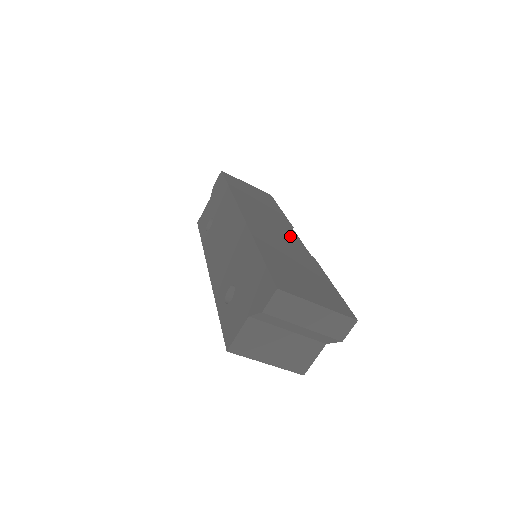
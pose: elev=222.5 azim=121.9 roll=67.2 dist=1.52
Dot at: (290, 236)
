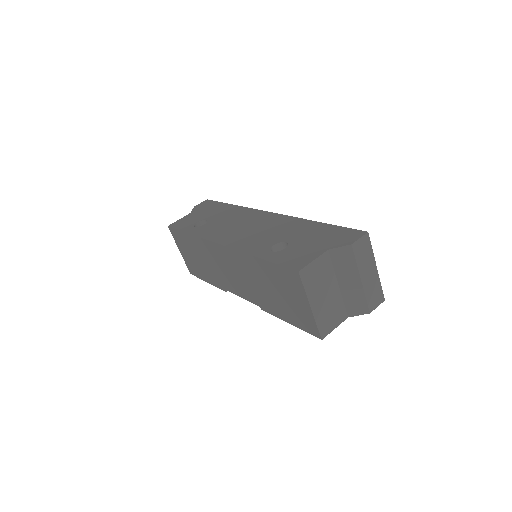
Dot at: occluded
